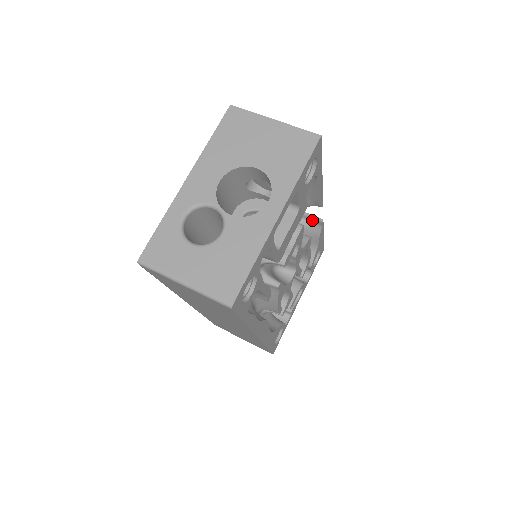
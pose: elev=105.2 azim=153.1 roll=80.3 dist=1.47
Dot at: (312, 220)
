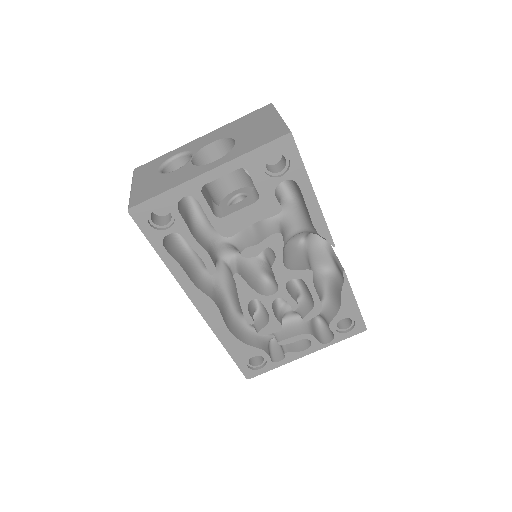
Dot at: (339, 268)
